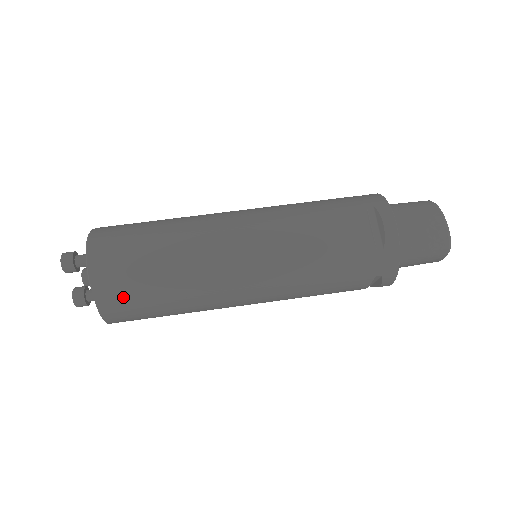
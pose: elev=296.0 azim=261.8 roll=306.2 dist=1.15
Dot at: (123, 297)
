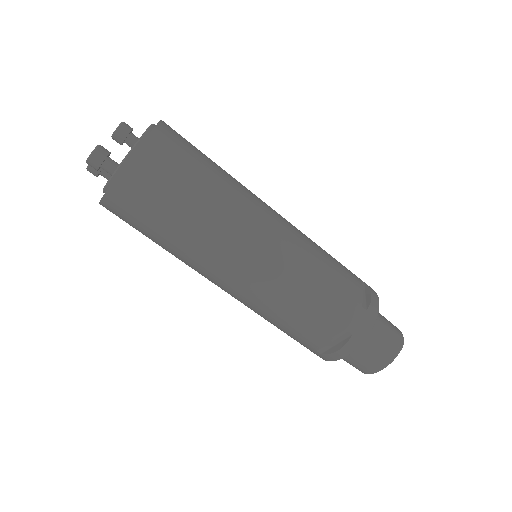
Dot at: (123, 220)
